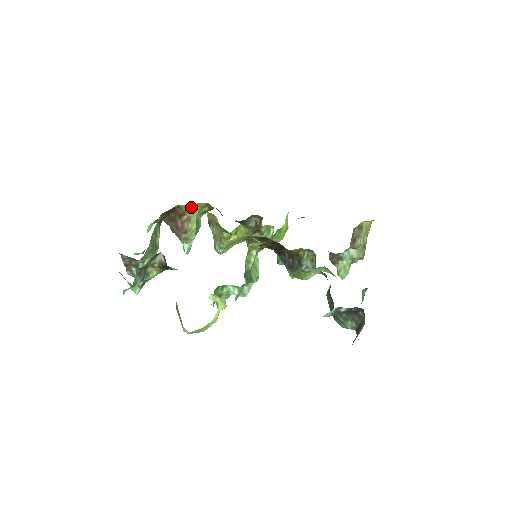
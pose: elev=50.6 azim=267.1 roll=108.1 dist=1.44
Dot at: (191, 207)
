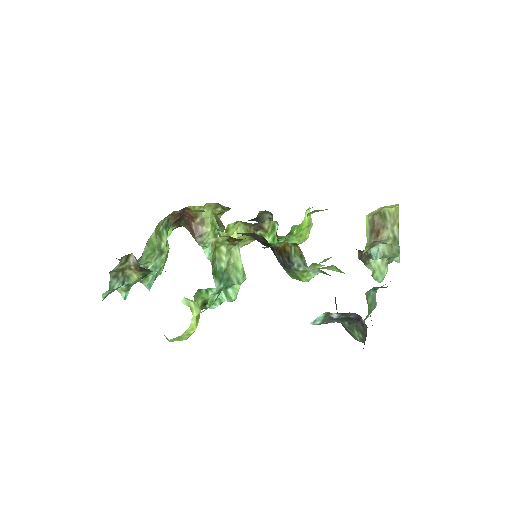
Dot at: (202, 208)
